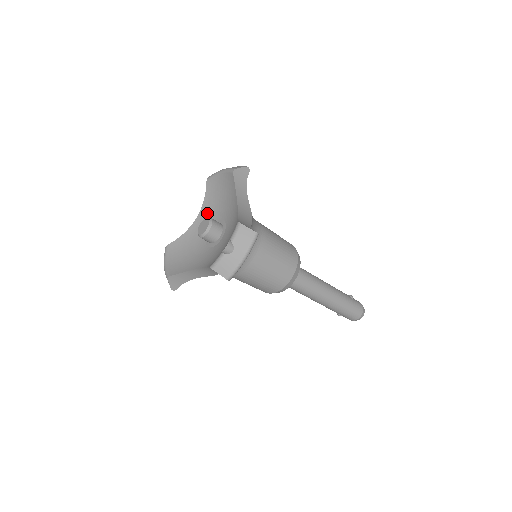
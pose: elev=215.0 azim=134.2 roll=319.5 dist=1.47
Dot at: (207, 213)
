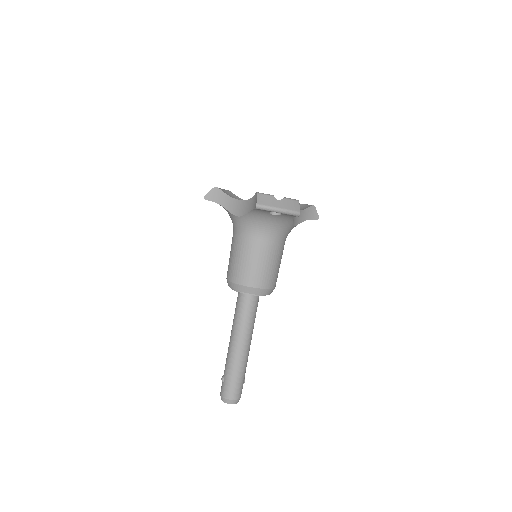
Dot at: occluded
